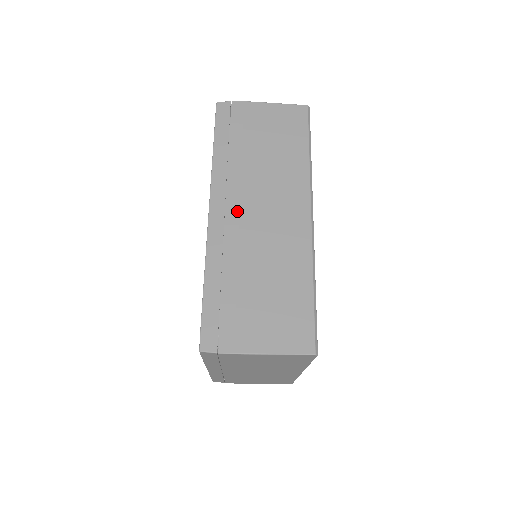
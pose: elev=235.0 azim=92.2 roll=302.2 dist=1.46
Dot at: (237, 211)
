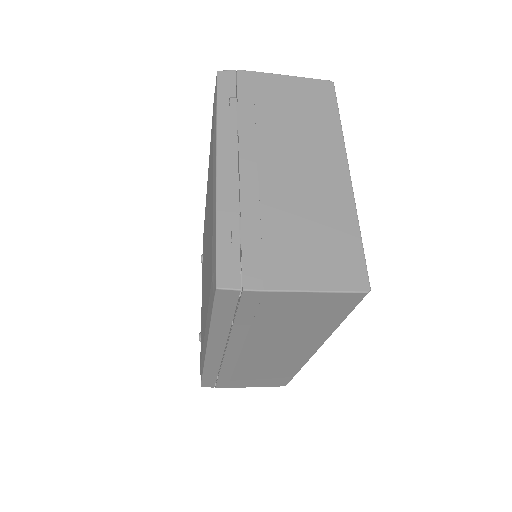
Dot at: (237, 354)
